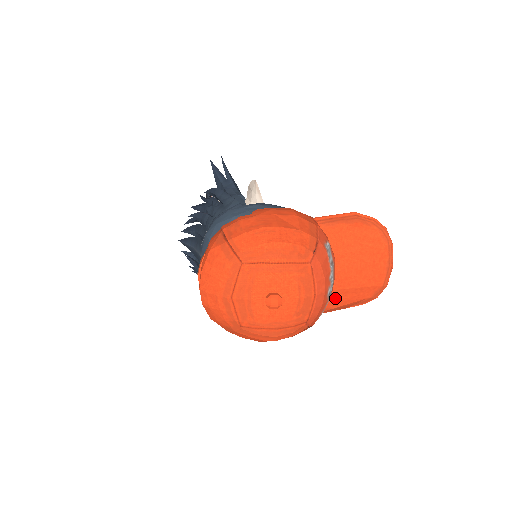
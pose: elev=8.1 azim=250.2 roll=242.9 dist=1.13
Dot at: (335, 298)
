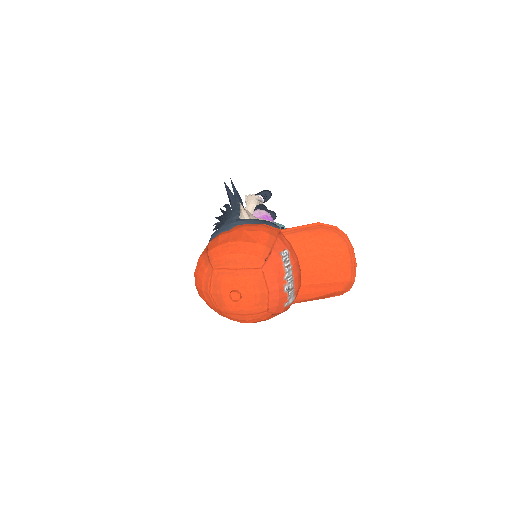
Dot at: (308, 291)
